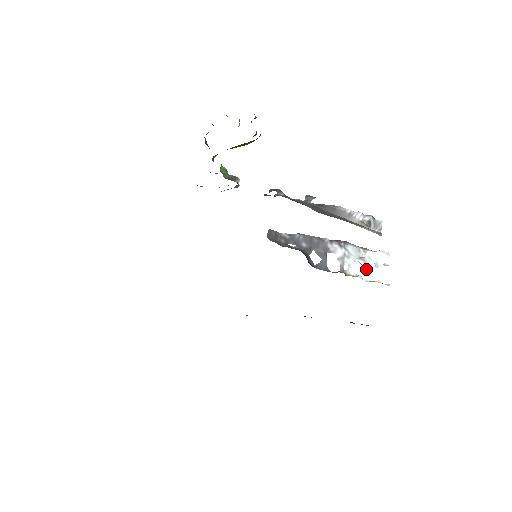
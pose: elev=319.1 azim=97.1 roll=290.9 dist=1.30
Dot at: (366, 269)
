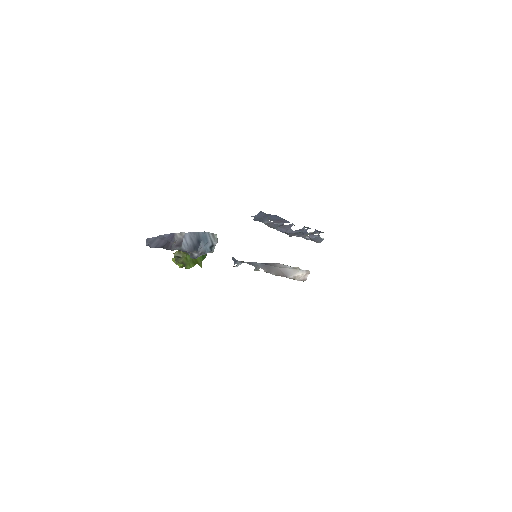
Dot at: (315, 232)
